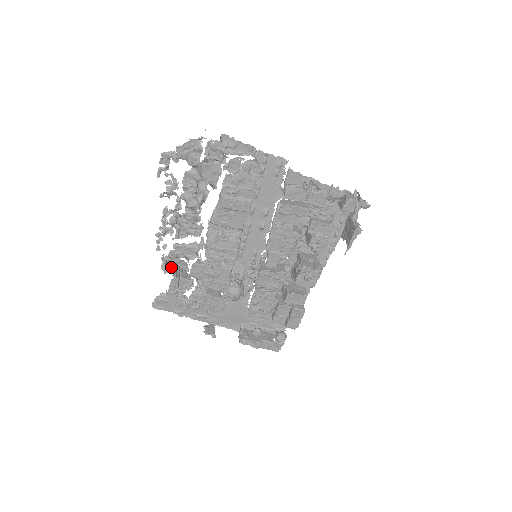
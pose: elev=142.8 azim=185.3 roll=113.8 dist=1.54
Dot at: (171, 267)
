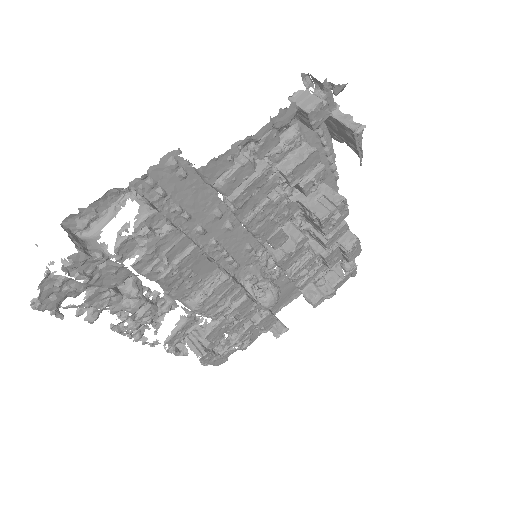
Dot at: occluded
